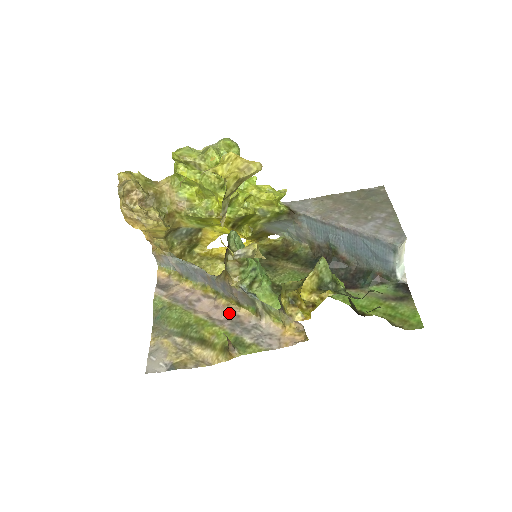
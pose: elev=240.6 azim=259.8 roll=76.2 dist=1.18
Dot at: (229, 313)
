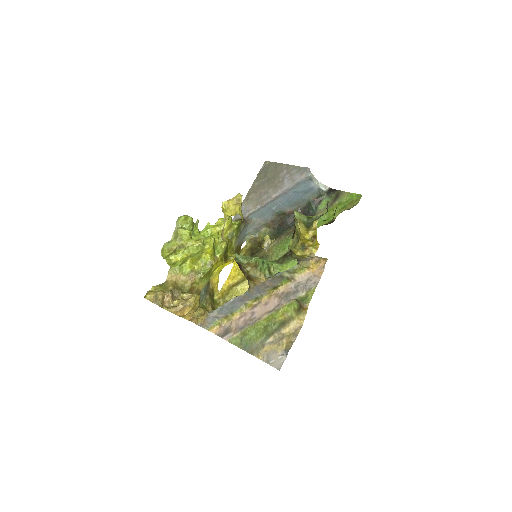
Dot at: (276, 298)
